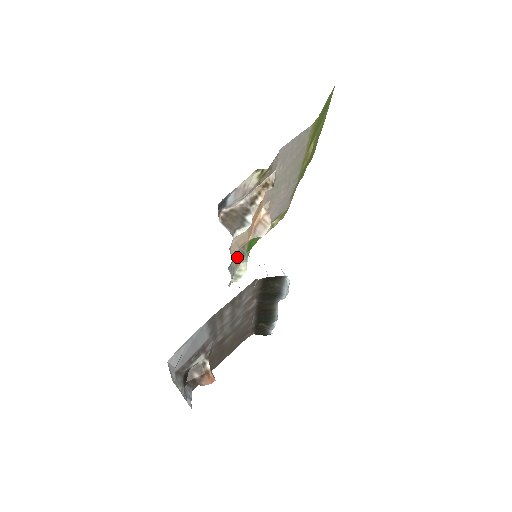
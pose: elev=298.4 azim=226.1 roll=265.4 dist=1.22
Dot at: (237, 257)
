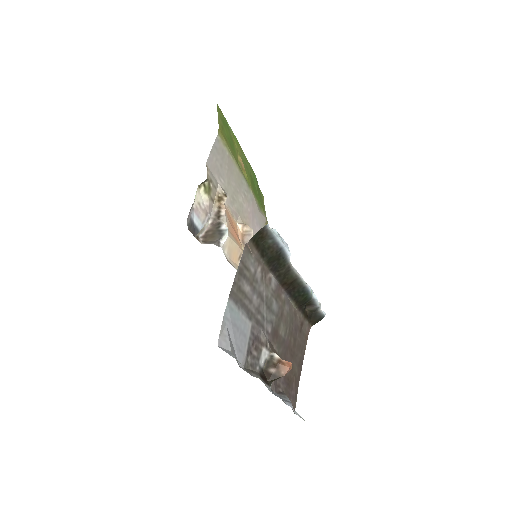
Dot at: occluded
